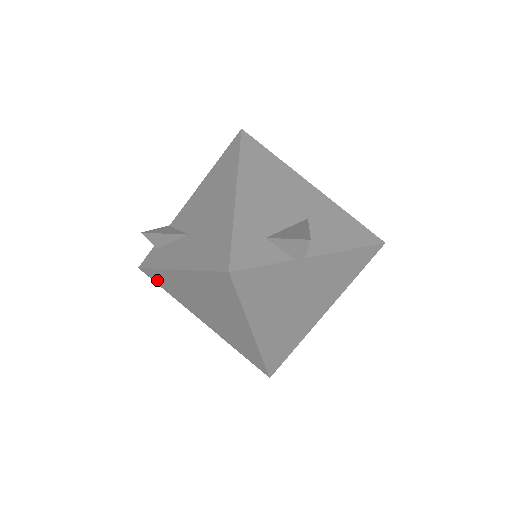
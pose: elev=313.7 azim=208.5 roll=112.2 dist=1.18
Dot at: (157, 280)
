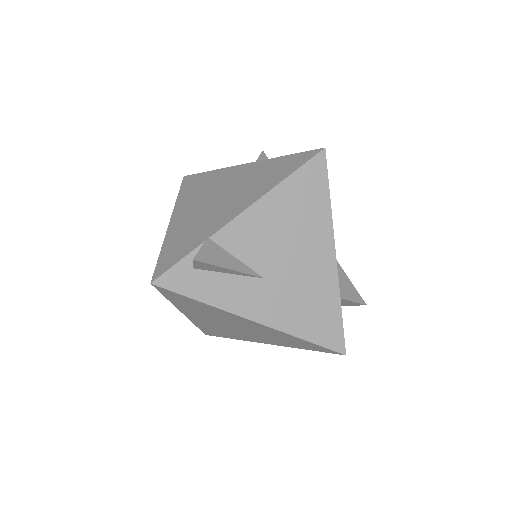
Dot at: (174, 297)
